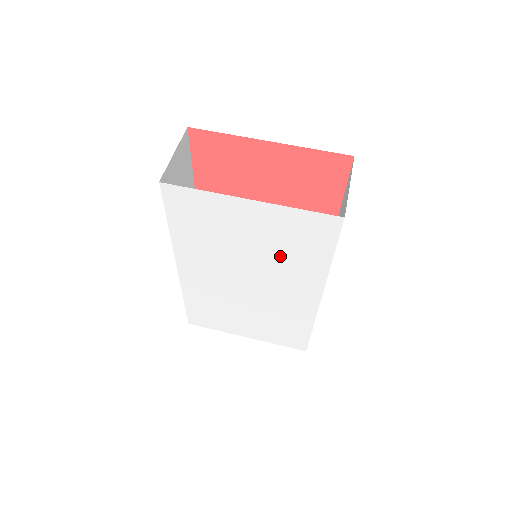
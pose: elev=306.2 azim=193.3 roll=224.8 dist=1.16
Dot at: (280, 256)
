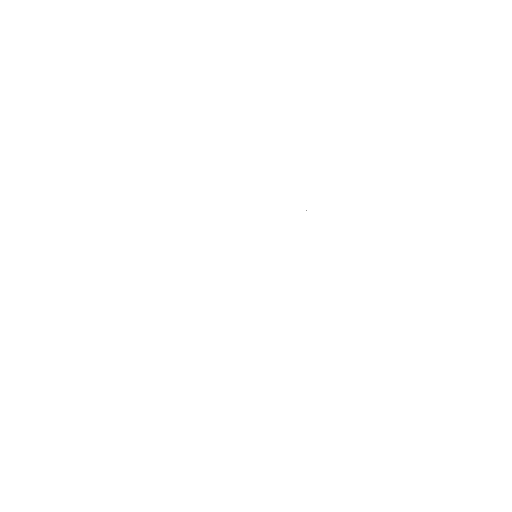
Dot at: (235, 208)
